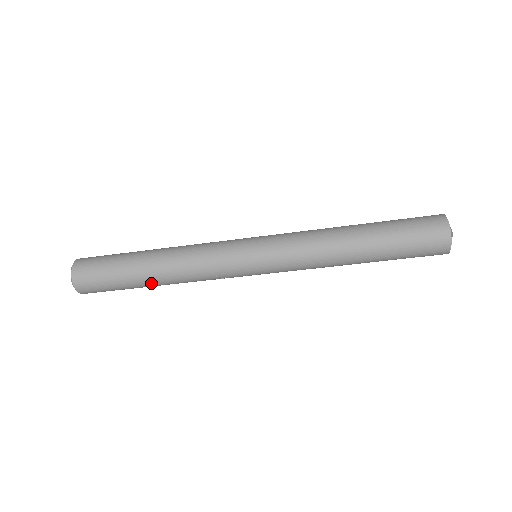
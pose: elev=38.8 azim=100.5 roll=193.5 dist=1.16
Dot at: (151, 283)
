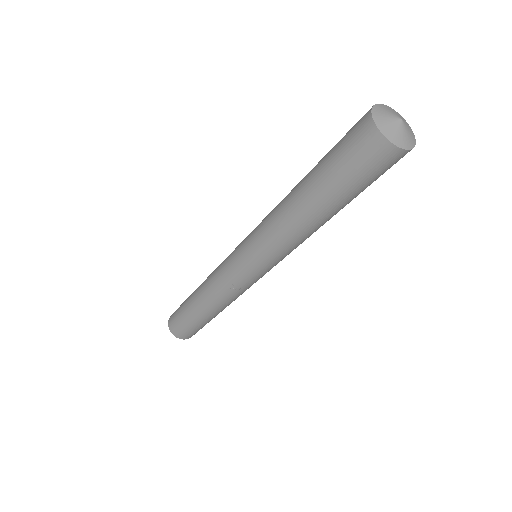
Dot at: (202, 313)
